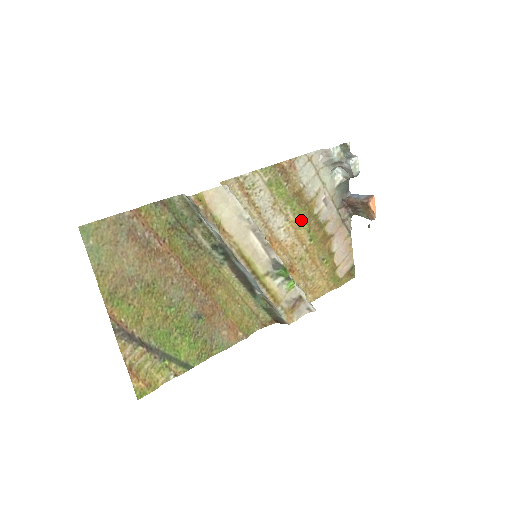
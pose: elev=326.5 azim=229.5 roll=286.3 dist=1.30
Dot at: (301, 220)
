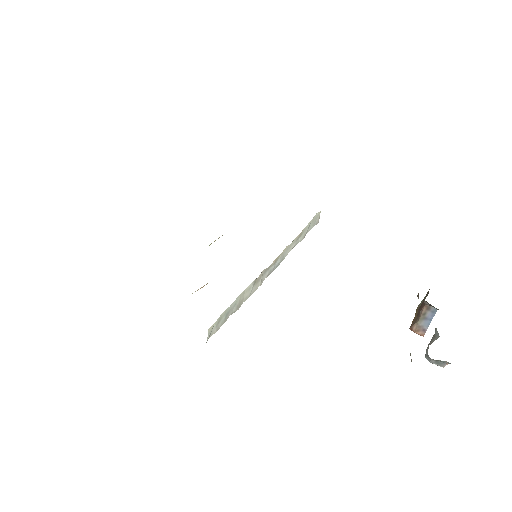
Dot at: occluded
